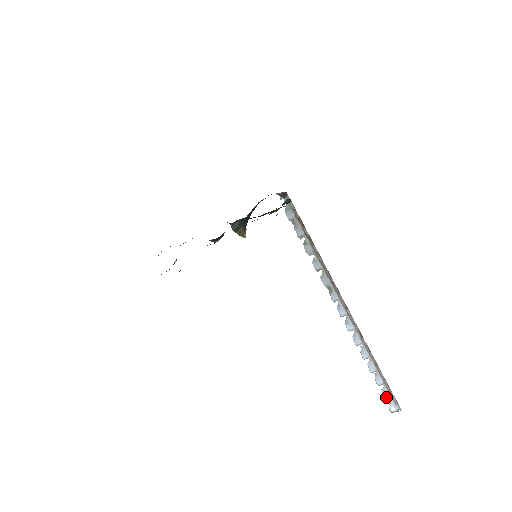
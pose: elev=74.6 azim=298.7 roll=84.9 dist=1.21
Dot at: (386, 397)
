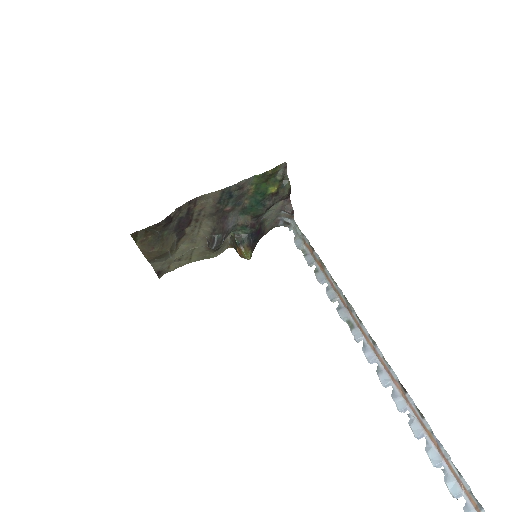
Dot at: out of frame
